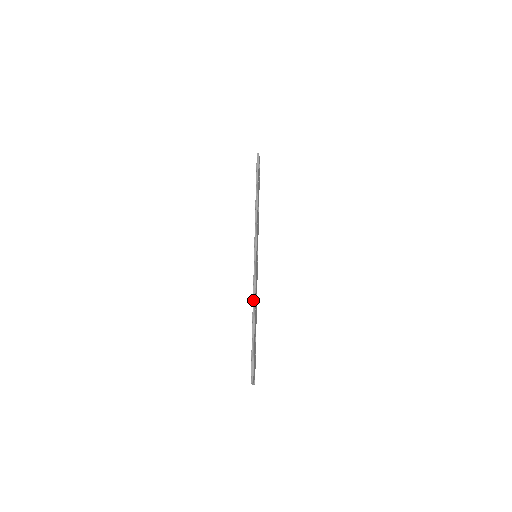
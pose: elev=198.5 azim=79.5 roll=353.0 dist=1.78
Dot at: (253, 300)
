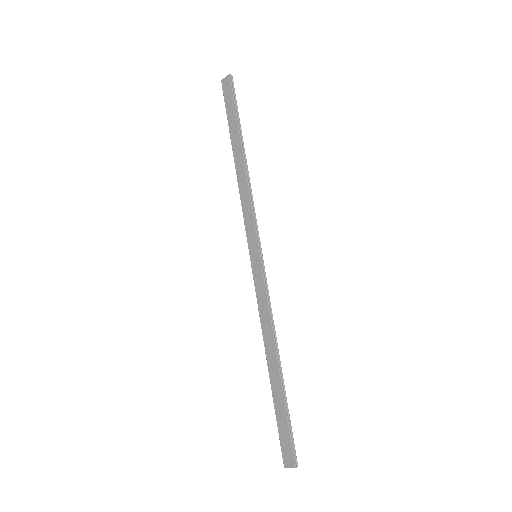
Dot at: (274, 332)
